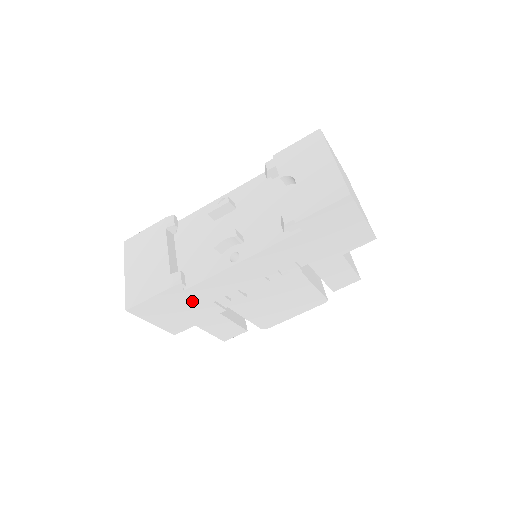
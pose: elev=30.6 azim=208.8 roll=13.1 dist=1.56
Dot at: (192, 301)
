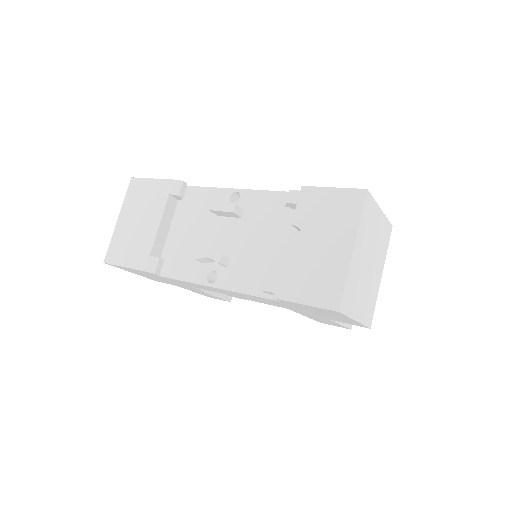
Dot at: (169, 280)
